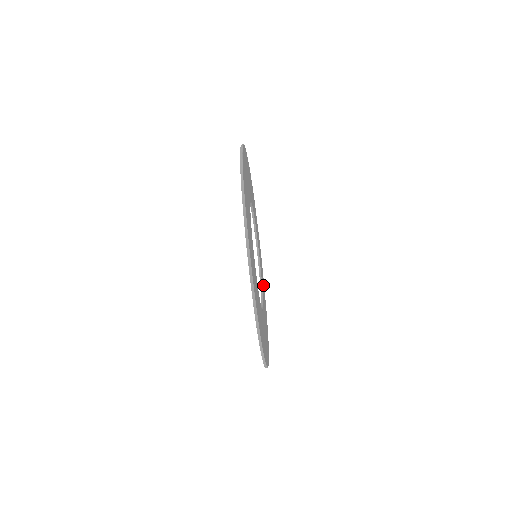
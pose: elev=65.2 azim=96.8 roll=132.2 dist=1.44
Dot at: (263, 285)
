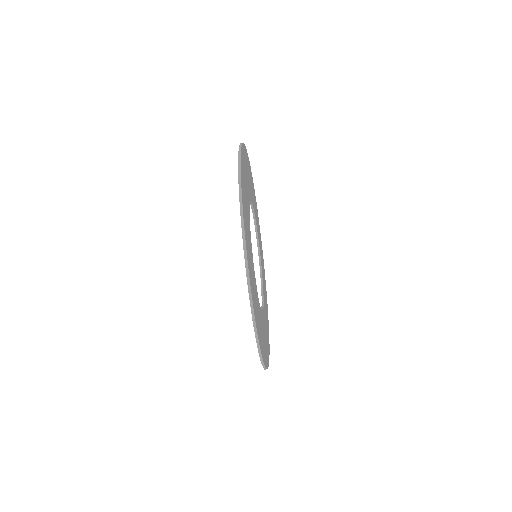
Dot at: occluded
